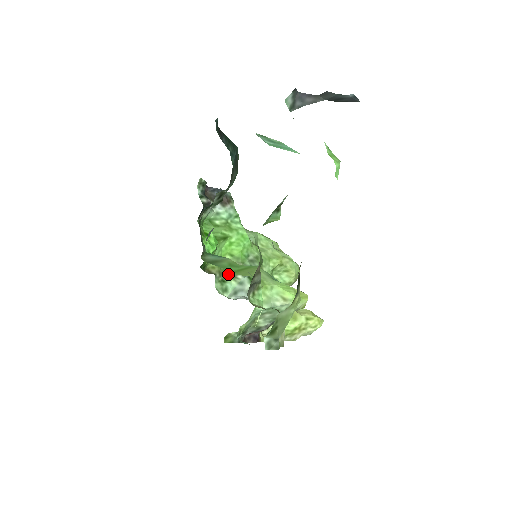
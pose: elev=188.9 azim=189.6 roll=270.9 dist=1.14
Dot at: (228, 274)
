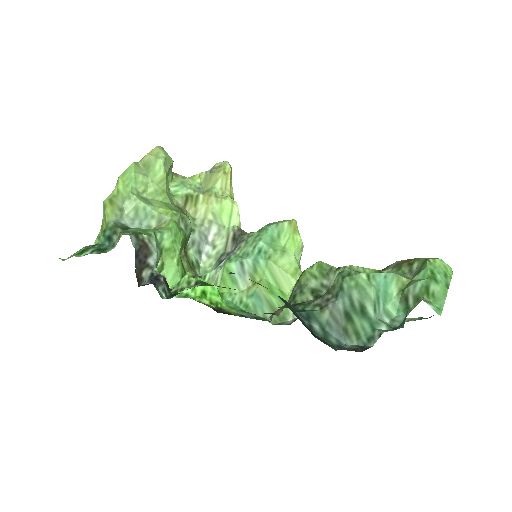
Dot at: (186, 256)
